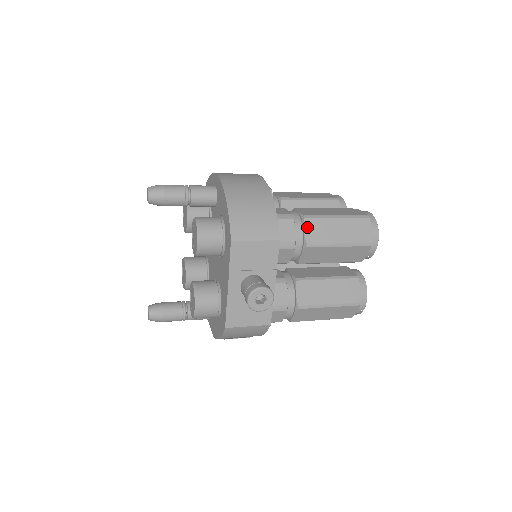
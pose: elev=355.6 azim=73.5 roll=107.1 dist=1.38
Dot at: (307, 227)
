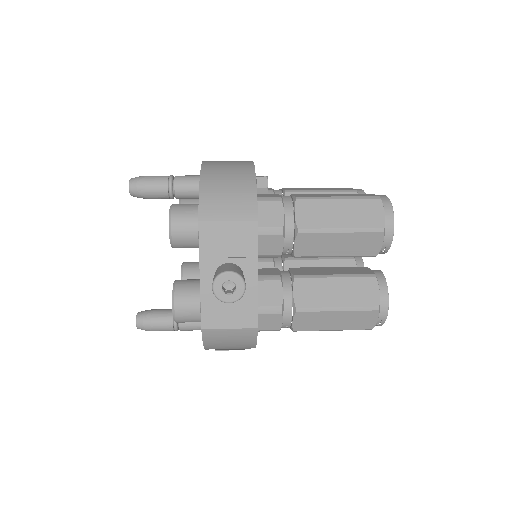
Dot at: (299, 210)
